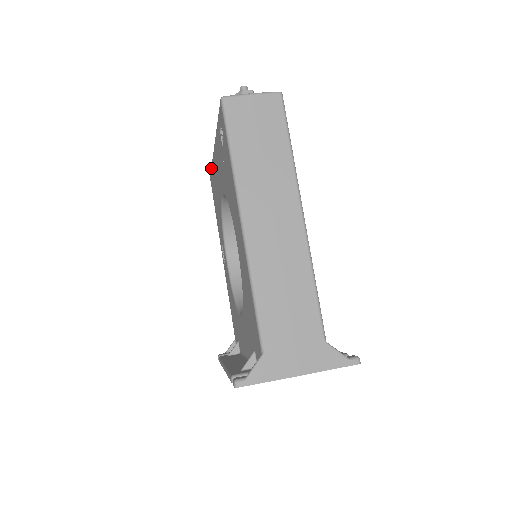
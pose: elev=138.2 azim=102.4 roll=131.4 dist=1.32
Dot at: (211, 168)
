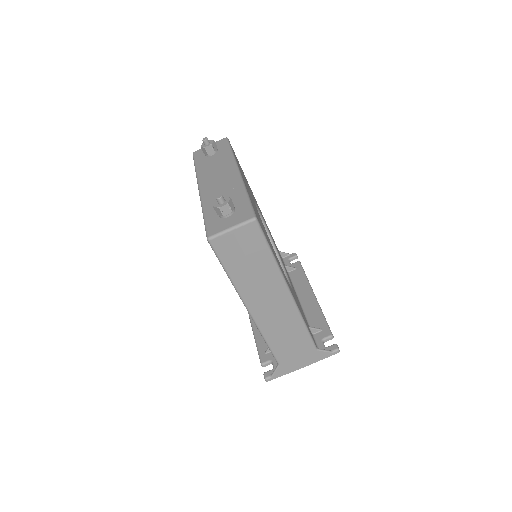
Dot at: occluded
